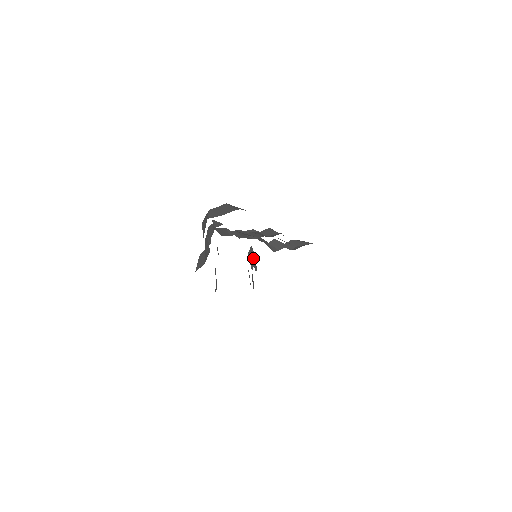
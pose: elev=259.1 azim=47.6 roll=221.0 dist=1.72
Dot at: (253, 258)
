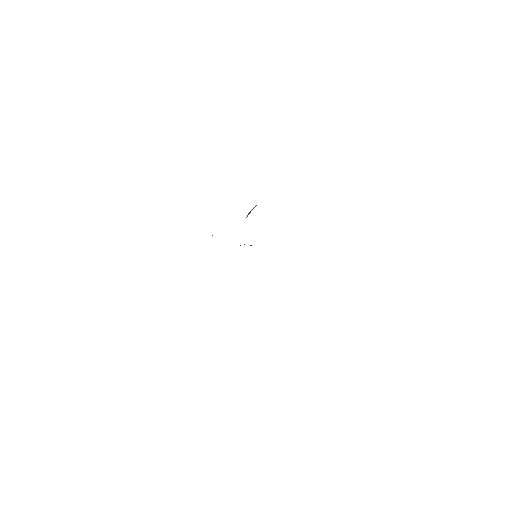
Dot at: occluded
